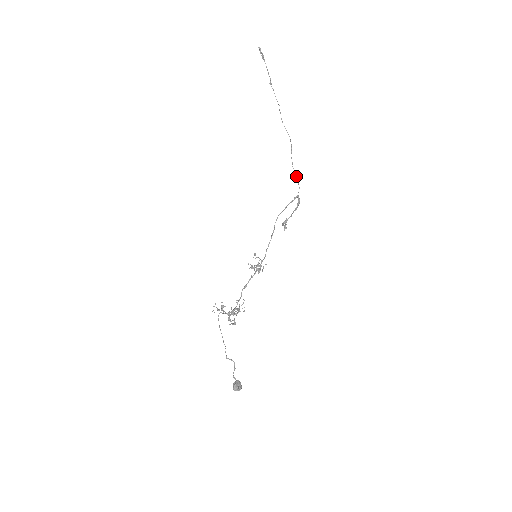
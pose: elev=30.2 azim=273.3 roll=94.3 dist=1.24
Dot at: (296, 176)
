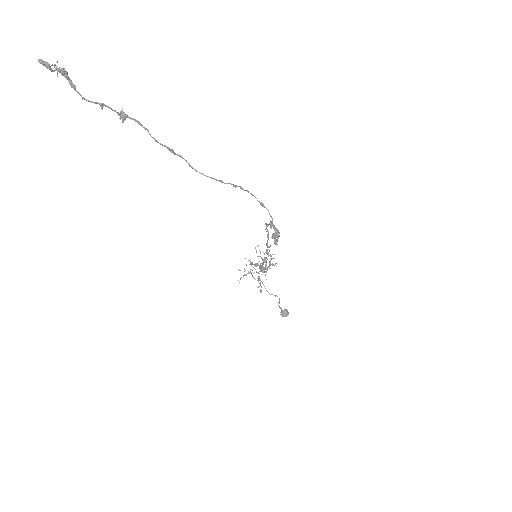
Dot at: (261, 204)
